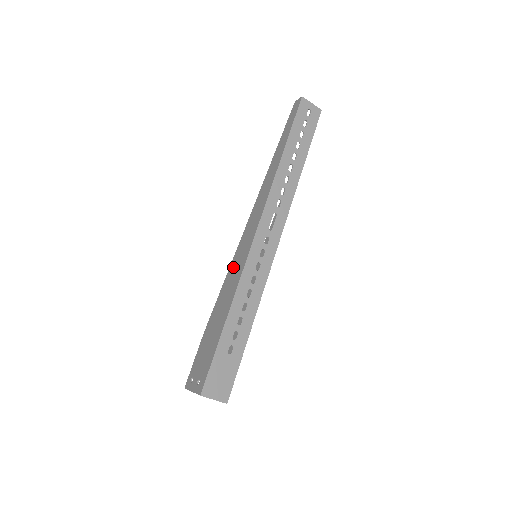
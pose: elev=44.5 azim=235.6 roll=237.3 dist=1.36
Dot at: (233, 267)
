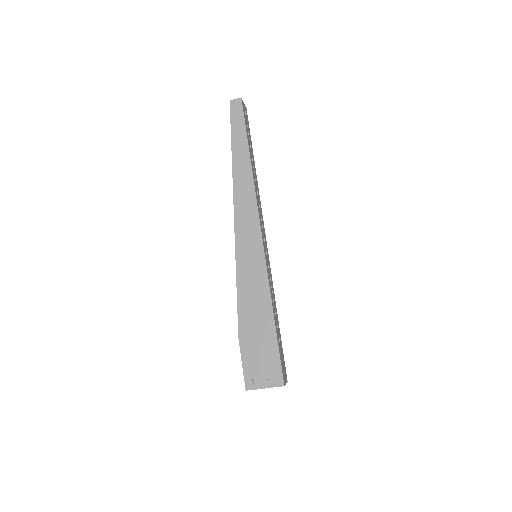
Dot at: (245, 272)
